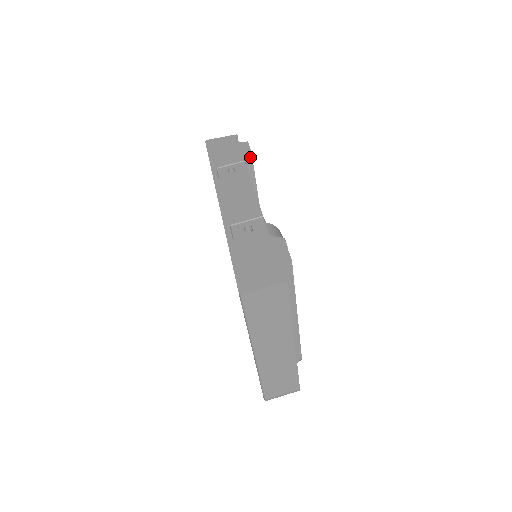
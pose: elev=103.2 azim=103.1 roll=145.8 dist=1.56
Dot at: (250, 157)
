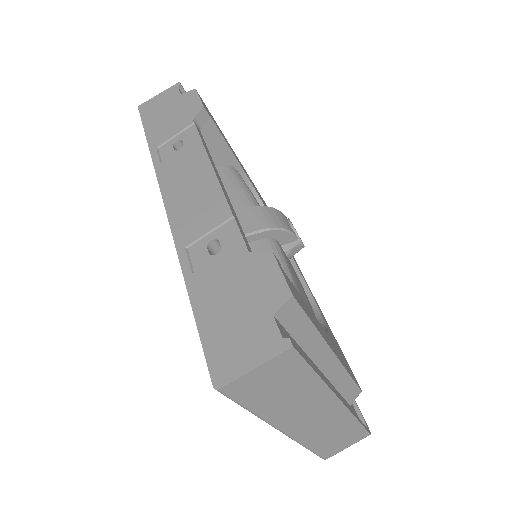
Dot at: (202, 113)
